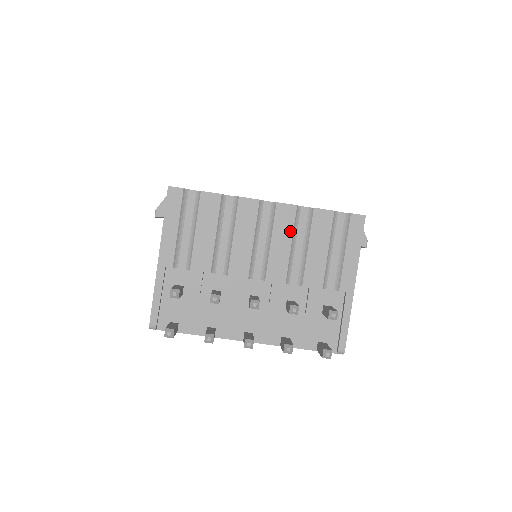
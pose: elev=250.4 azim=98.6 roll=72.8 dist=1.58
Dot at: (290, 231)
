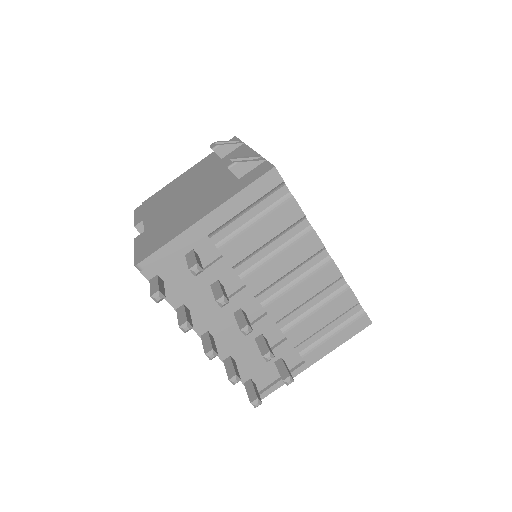
Dot at: (319, 289)
